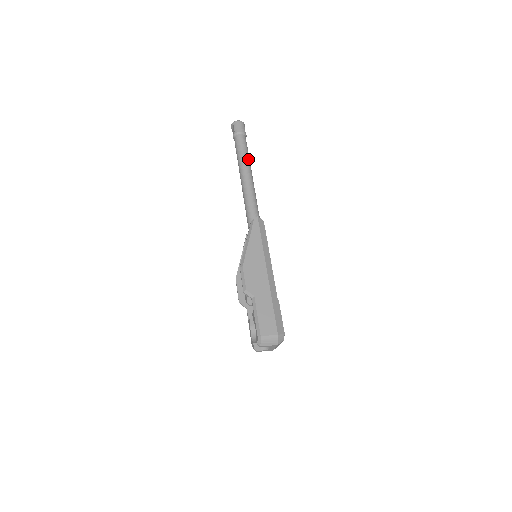
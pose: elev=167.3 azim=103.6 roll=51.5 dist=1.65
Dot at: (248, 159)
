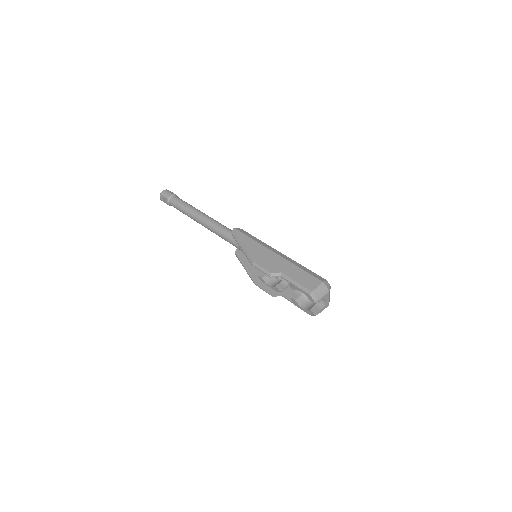
Dot at: (192, 206)
